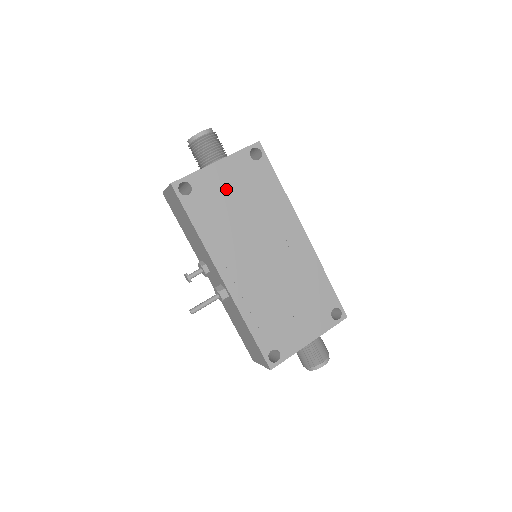
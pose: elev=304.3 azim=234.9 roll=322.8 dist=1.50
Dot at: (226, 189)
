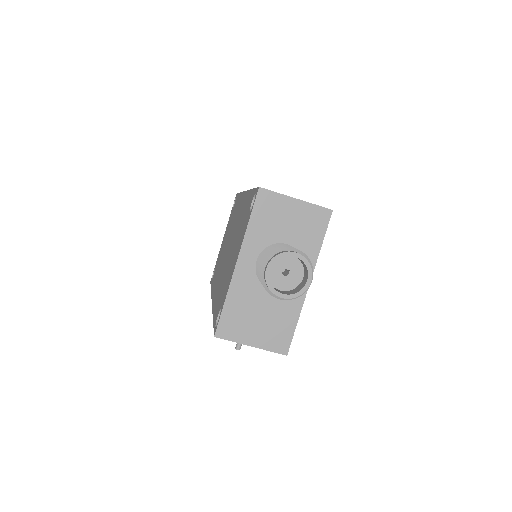
Dot at: occluded
